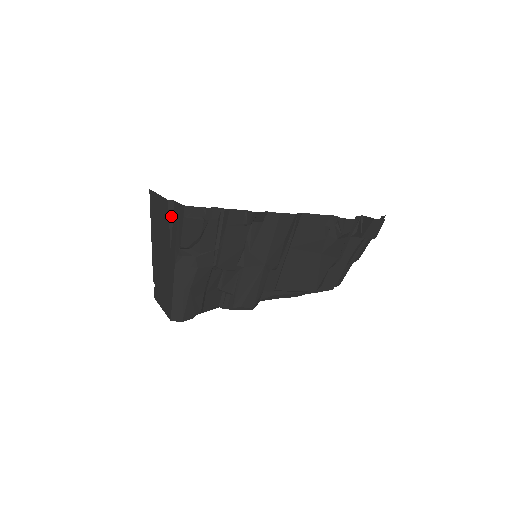
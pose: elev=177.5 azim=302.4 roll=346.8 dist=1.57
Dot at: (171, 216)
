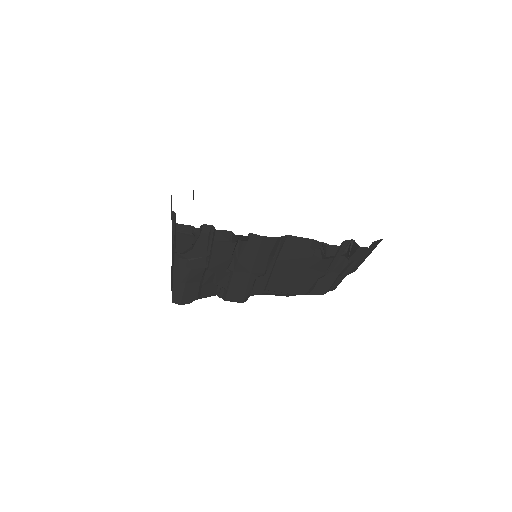
Dot at: (173, 223)
